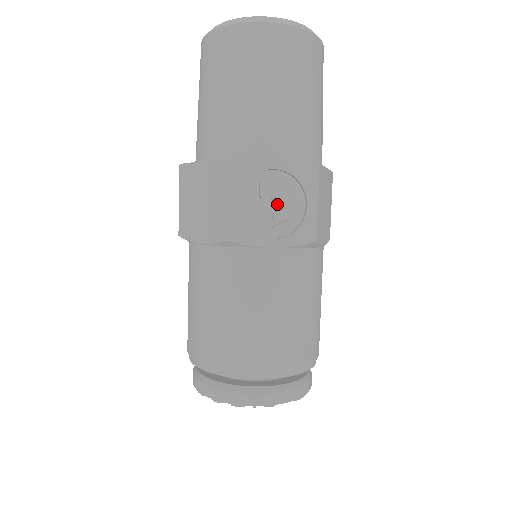
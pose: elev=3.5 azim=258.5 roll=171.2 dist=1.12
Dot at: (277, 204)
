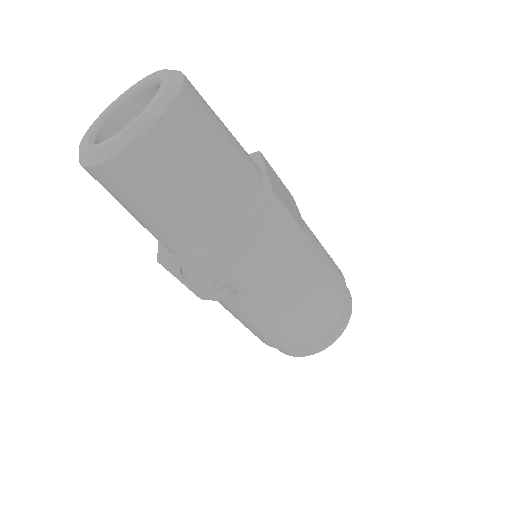
Dot at: (210, 280)
